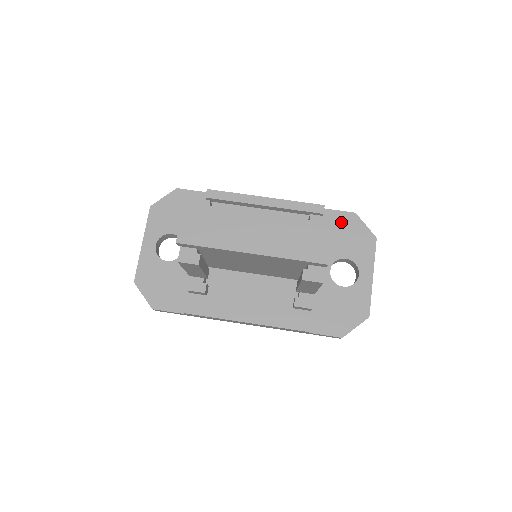
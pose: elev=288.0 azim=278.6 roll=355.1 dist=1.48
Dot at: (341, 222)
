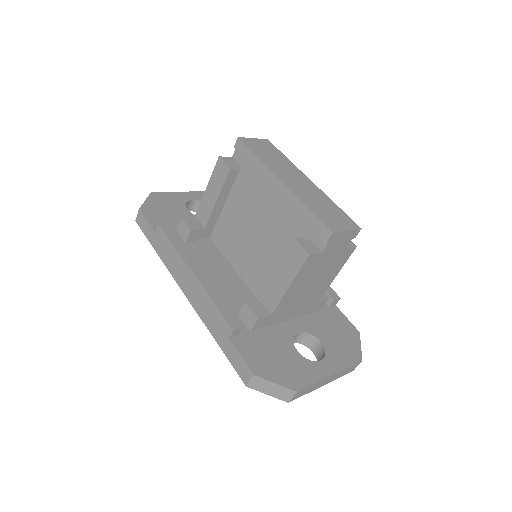
Dot at: (341, 324)
